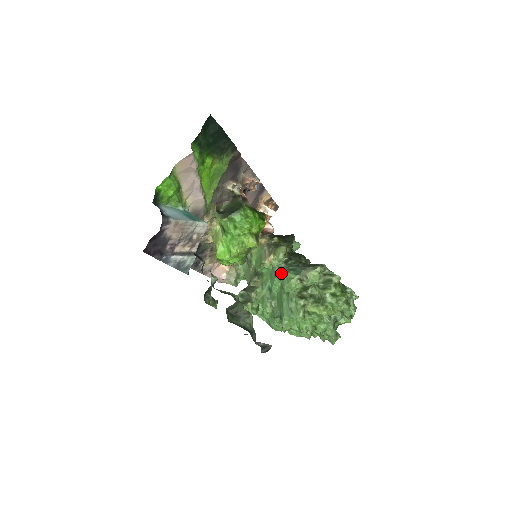
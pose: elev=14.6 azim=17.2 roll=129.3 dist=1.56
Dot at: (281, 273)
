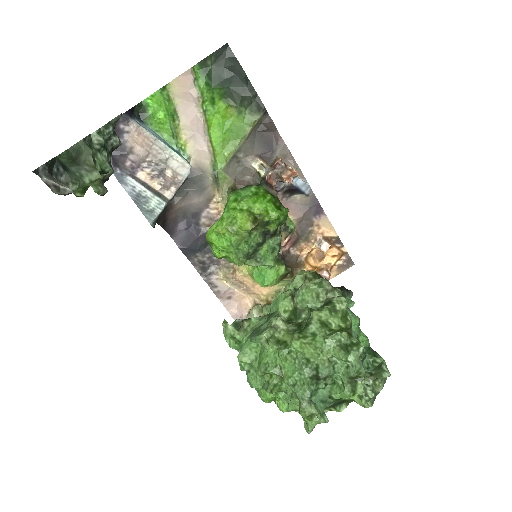
Dot at: occluded
